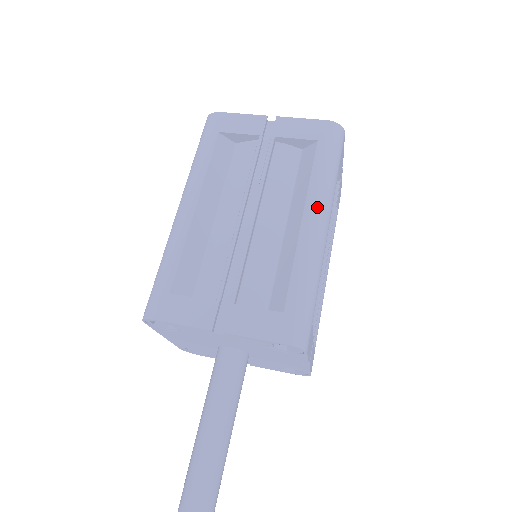
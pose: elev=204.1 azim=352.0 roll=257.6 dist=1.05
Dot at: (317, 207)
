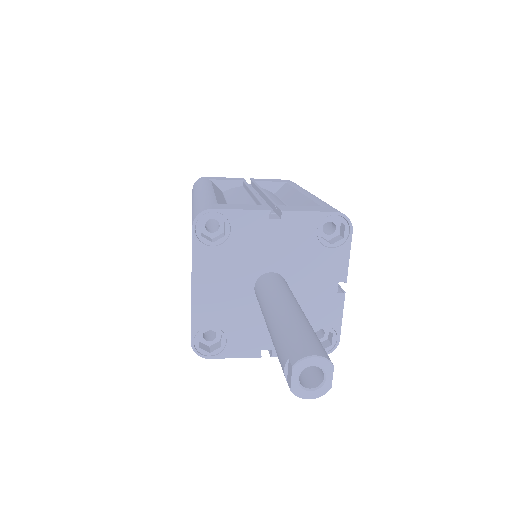
Dot at: occluded
